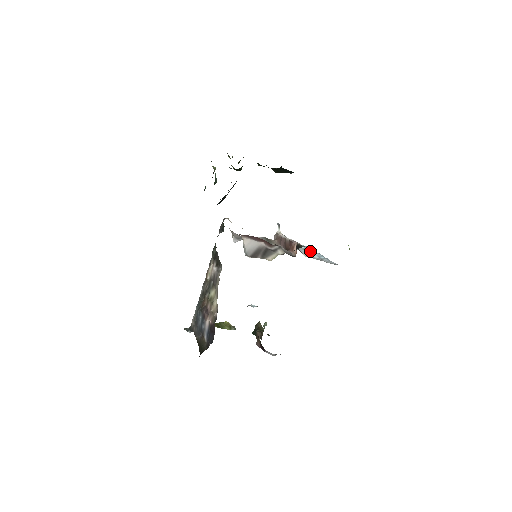
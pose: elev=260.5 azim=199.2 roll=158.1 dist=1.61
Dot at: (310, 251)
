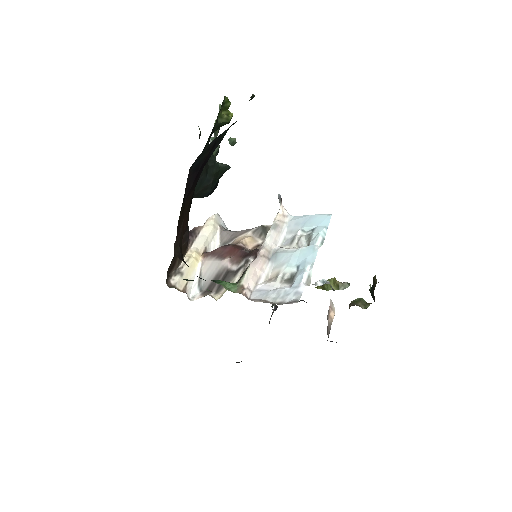
Dot at: (299, 250)
